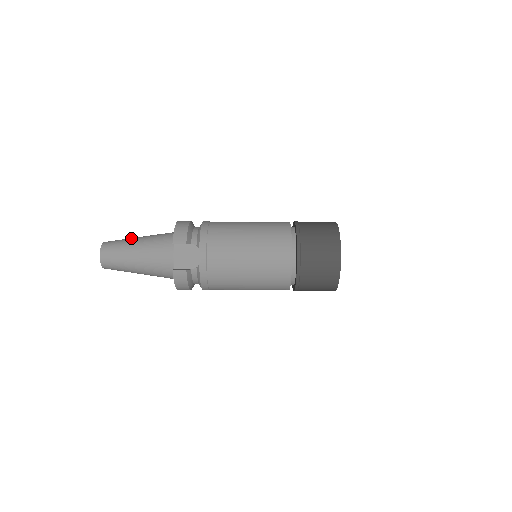
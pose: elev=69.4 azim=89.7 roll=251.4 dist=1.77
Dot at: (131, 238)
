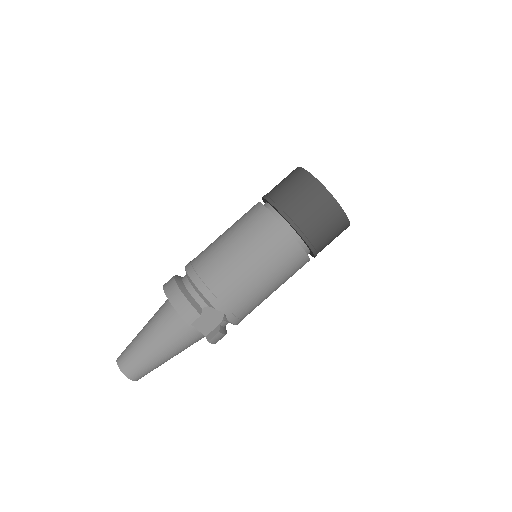
Dot at: (138, 341)
